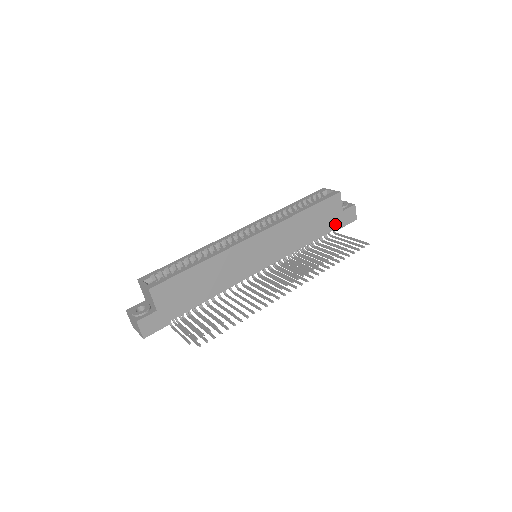
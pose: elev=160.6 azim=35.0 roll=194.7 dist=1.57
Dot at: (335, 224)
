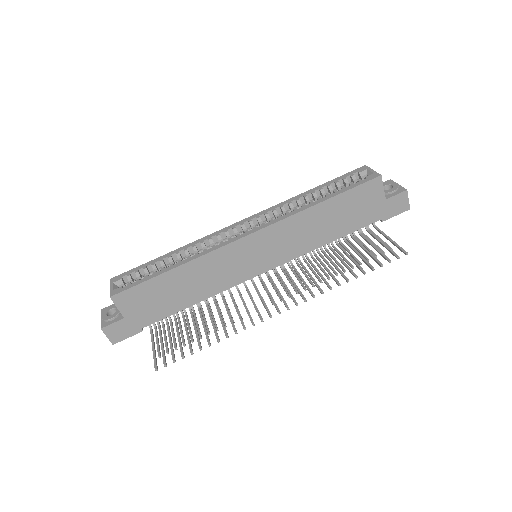
Dot at: (373, 216)
